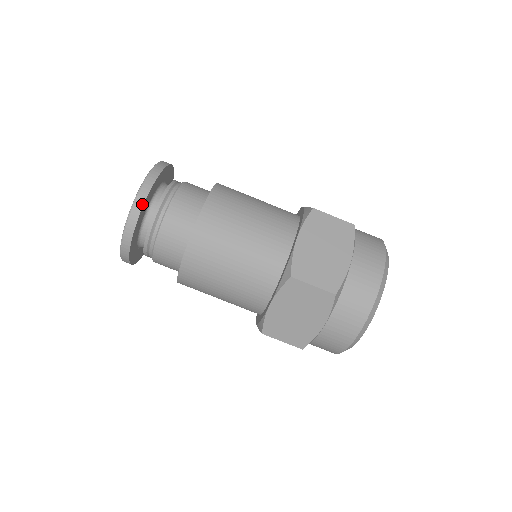
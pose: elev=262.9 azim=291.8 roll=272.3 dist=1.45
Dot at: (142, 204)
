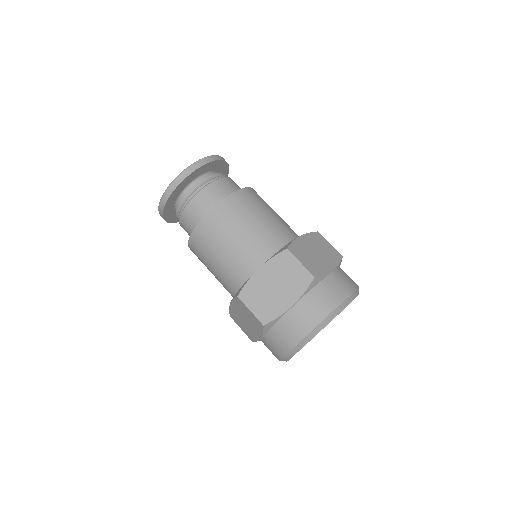
Dot at: (205, 163)
